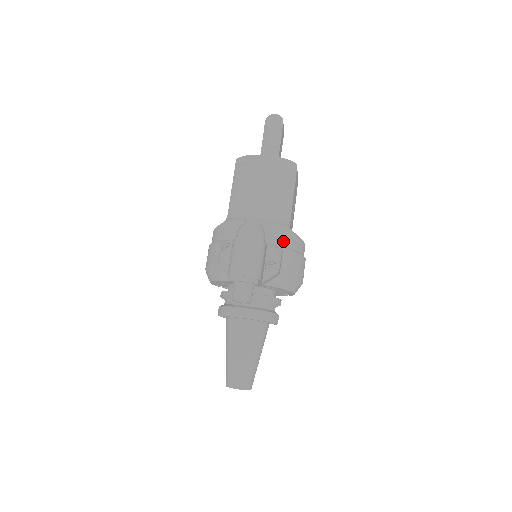
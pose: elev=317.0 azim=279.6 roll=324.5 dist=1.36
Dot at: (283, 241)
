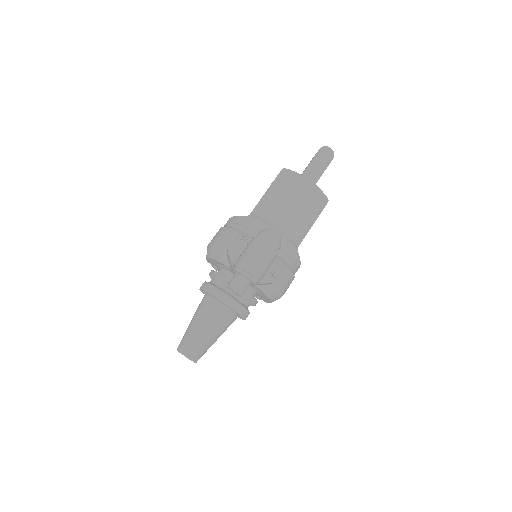
Dot at: (288, 258)
